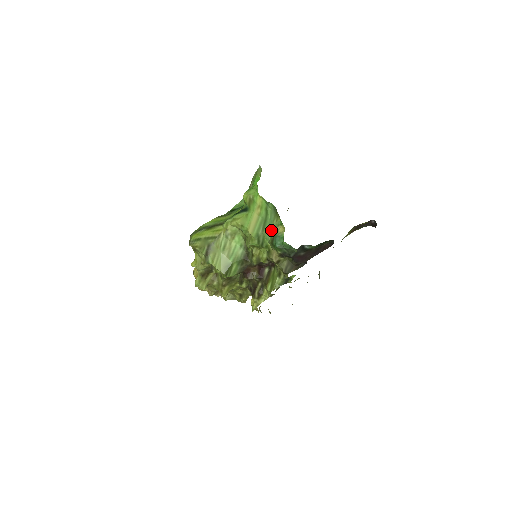
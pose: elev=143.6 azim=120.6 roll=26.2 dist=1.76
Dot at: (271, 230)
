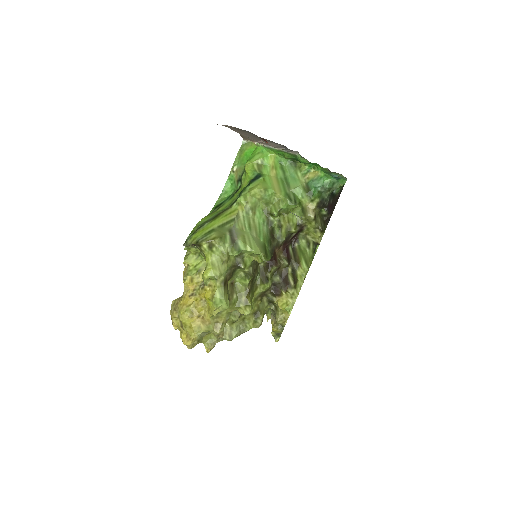
Dot at: (299, 182)
